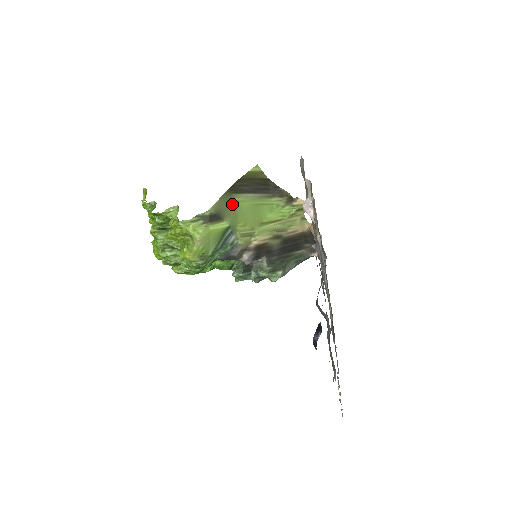
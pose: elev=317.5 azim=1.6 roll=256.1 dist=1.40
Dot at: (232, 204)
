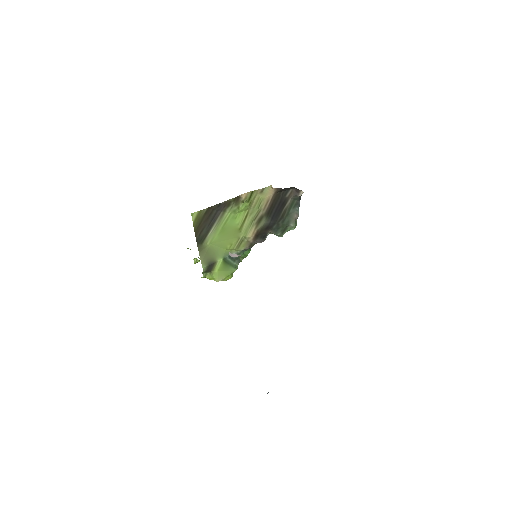
Dot at: (209, 249)
